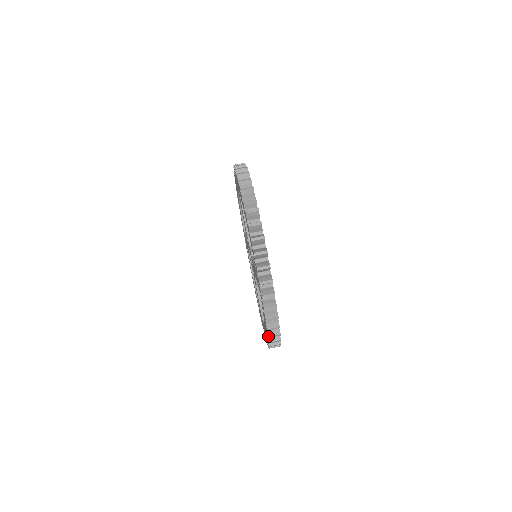
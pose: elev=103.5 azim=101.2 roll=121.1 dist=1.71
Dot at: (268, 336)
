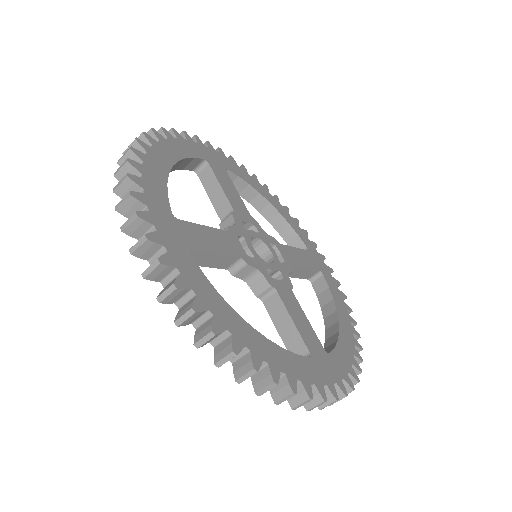
Dot at: occluded
